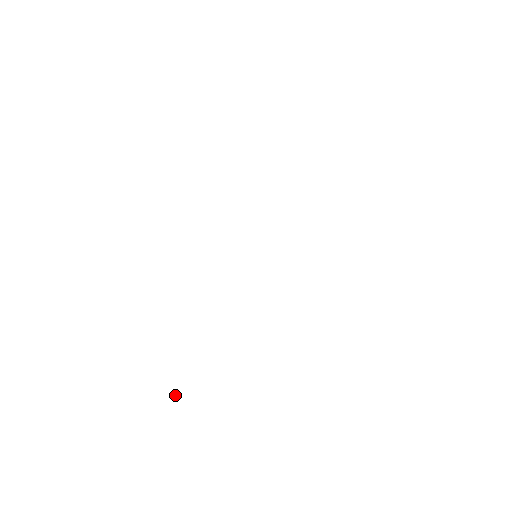
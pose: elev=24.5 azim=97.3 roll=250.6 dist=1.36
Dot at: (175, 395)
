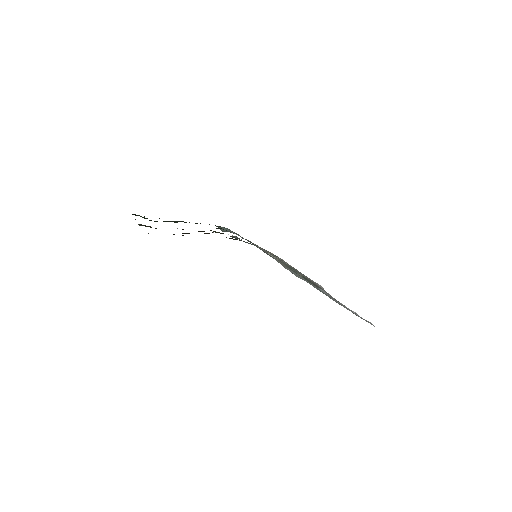
Dot at: occluded
